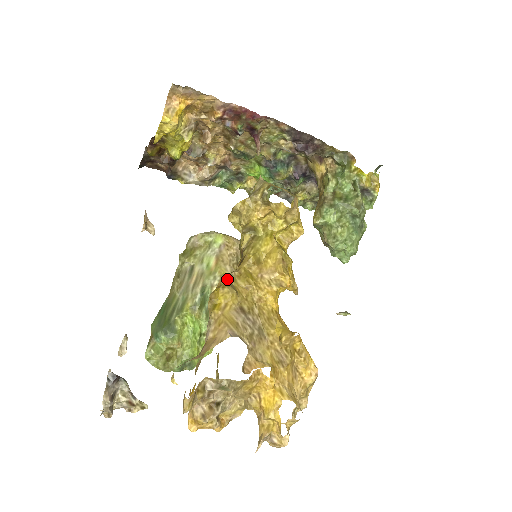
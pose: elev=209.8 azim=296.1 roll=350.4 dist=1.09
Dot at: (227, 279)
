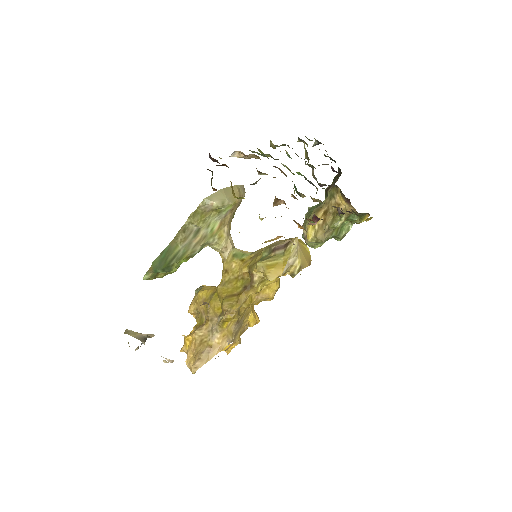
Dot at: (238, 310)
